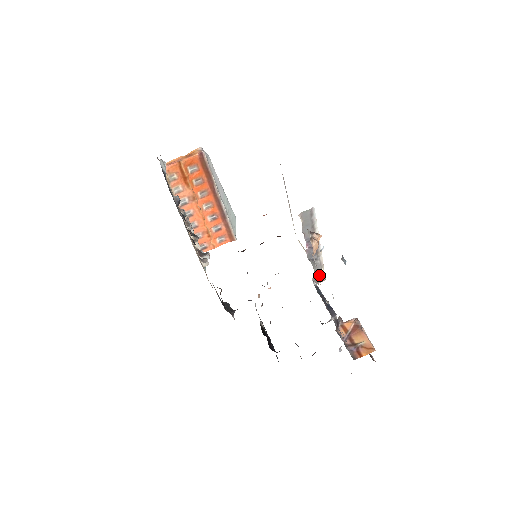
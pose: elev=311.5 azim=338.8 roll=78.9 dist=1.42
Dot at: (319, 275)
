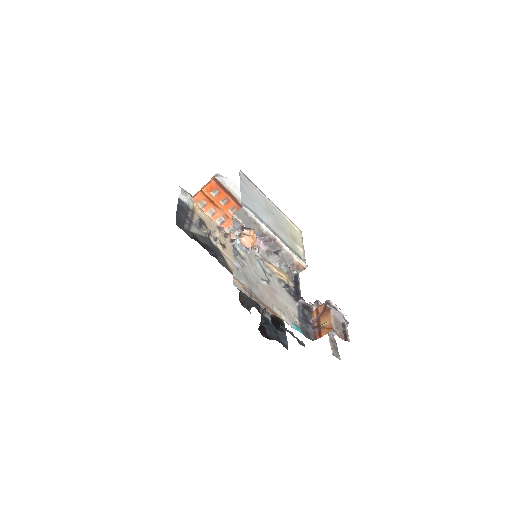
Dot at: (296, 264)
